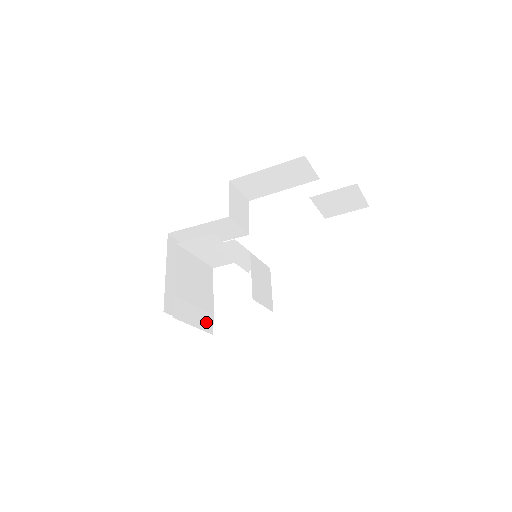
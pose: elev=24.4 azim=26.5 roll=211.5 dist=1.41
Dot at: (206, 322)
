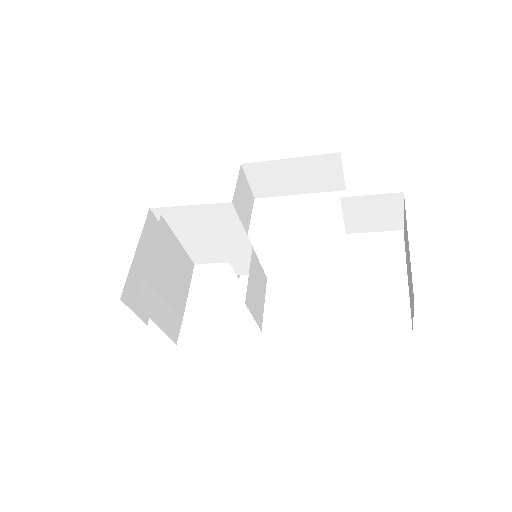
Dot at: (172, 325)
